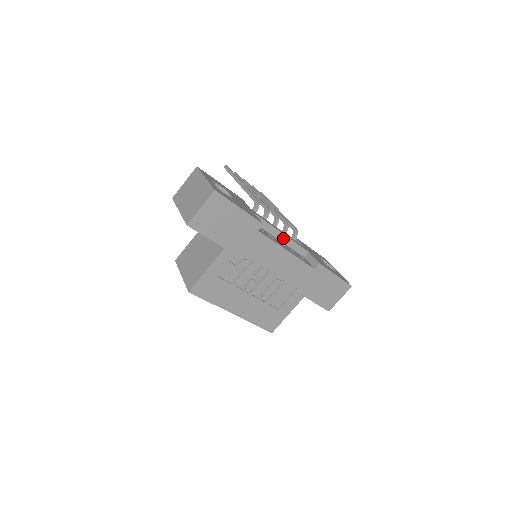
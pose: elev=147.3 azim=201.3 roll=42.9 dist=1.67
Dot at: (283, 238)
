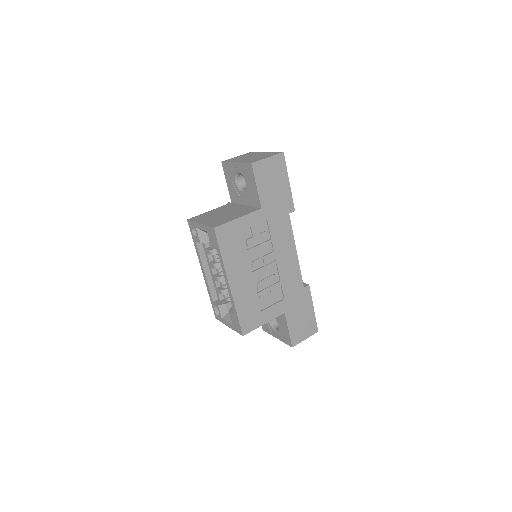
Dot at: occluded
